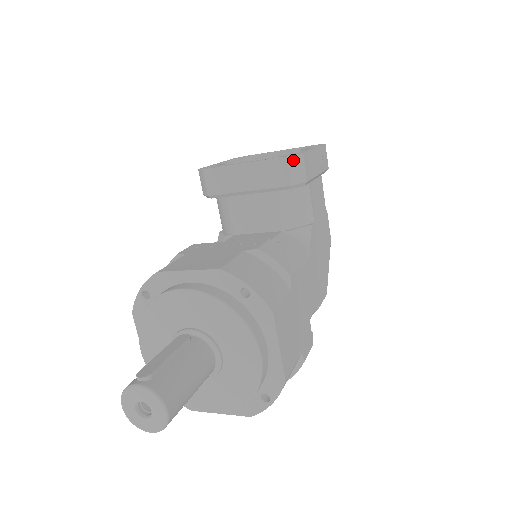
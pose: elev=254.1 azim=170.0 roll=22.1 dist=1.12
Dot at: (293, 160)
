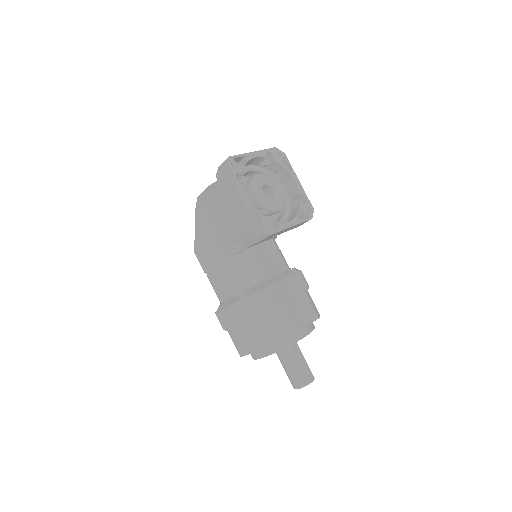
Dot at: (311, 216)
